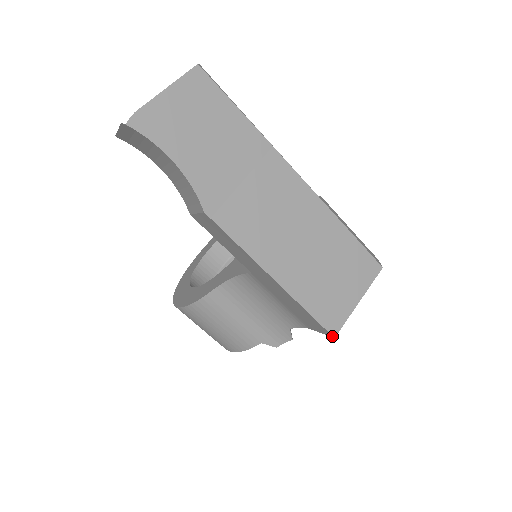
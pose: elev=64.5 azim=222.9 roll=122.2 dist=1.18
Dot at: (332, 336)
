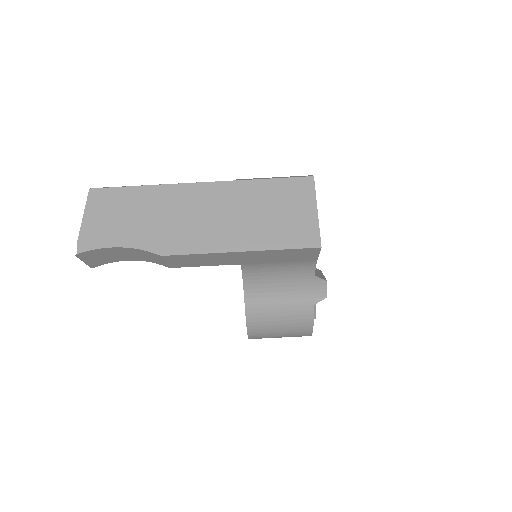
Dot at: (319, 248)
